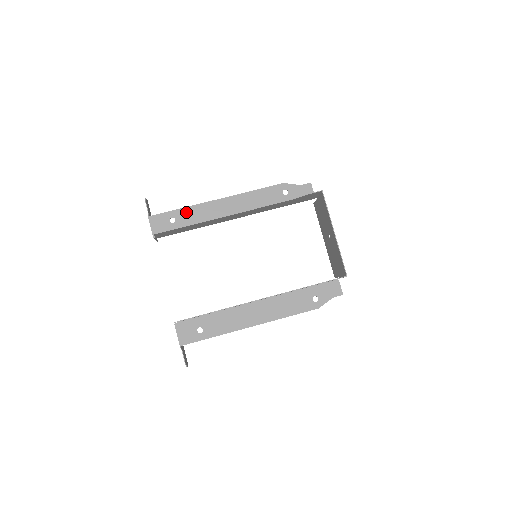
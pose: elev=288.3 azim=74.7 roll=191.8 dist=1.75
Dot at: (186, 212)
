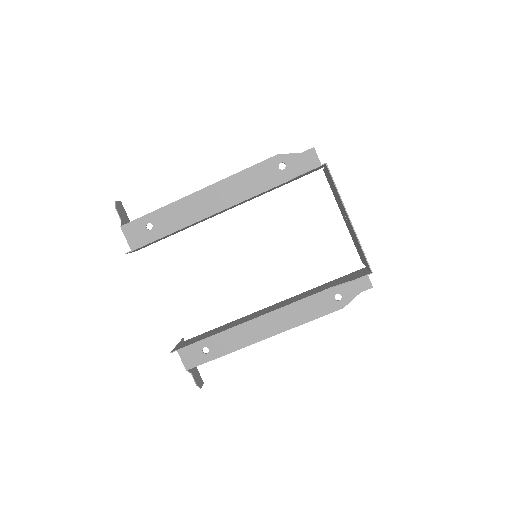
Dot at: (163, 214)
